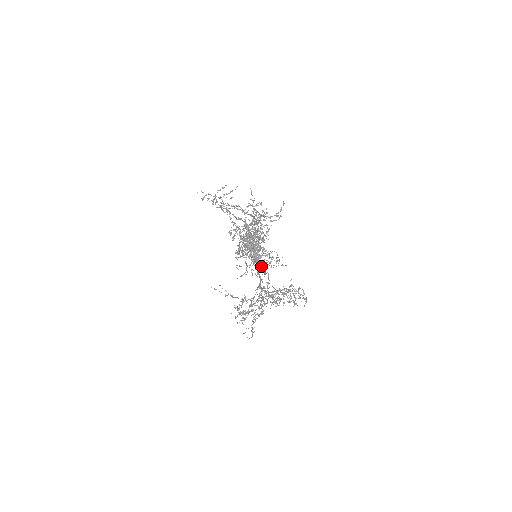
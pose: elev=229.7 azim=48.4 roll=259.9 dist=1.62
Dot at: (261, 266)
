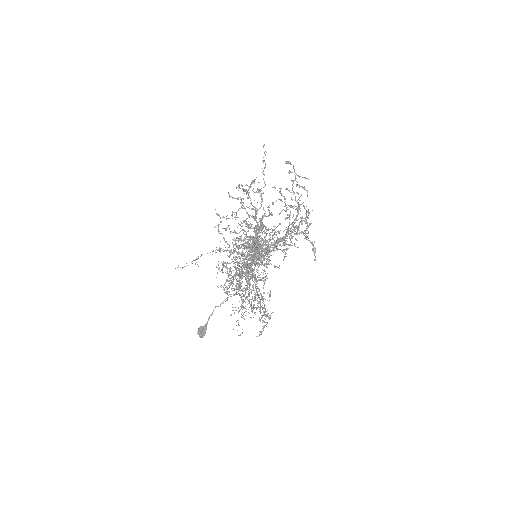
Dot at: occluded
